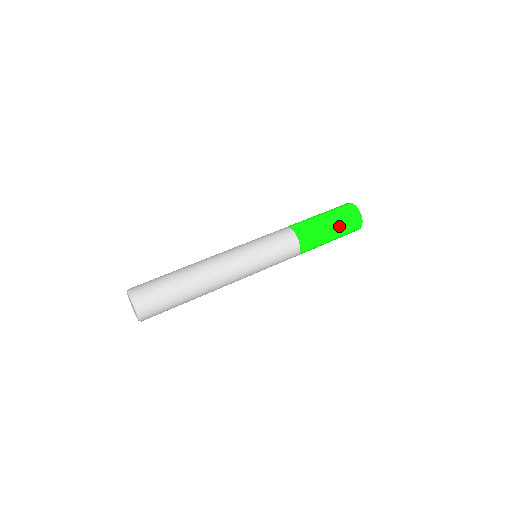
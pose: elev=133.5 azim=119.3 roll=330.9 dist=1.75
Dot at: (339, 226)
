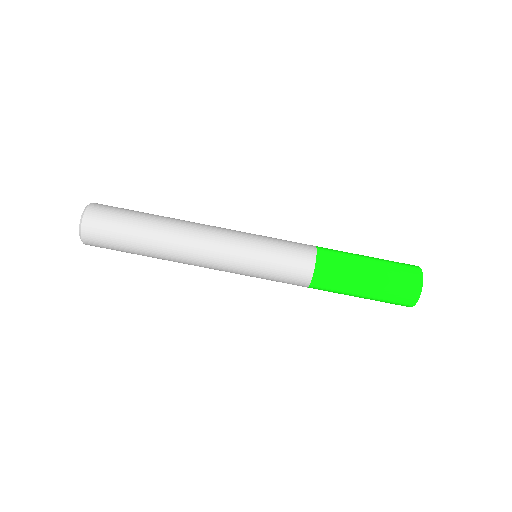
Dot at: occluded
